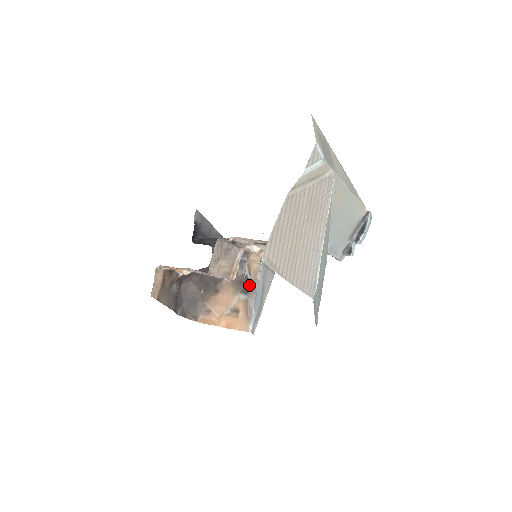
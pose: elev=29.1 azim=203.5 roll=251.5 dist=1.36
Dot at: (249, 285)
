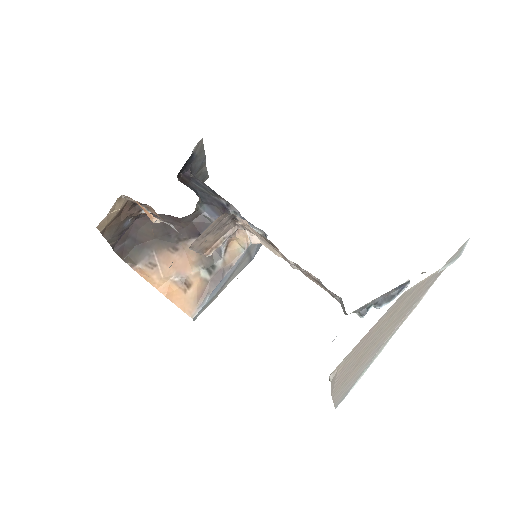
Dot at: (219, 265)
